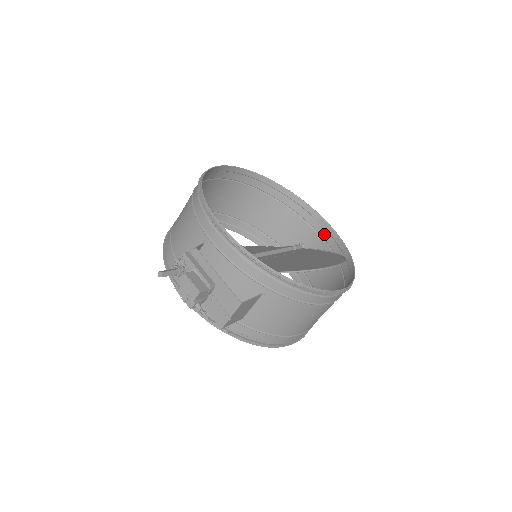
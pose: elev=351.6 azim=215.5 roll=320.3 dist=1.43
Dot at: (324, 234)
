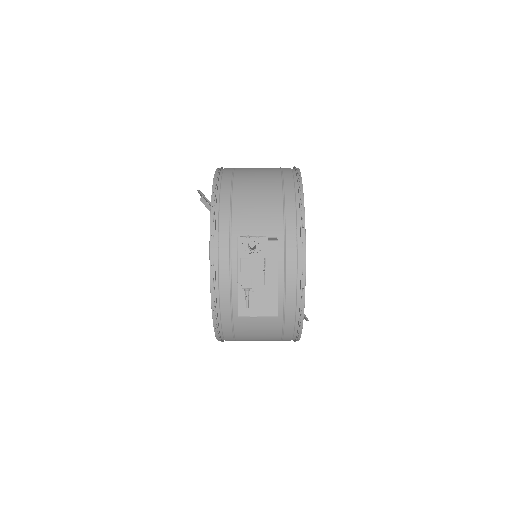
Dot at: occluded
